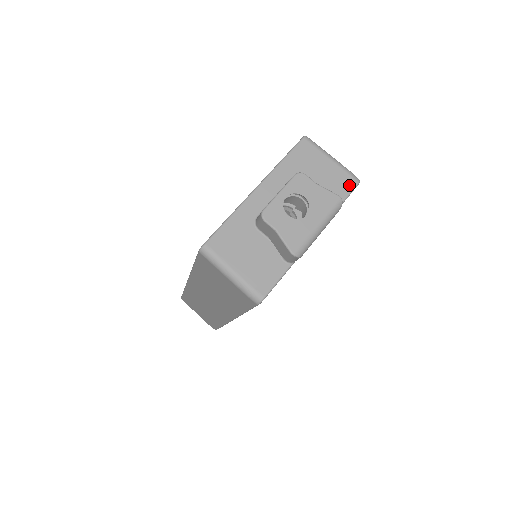
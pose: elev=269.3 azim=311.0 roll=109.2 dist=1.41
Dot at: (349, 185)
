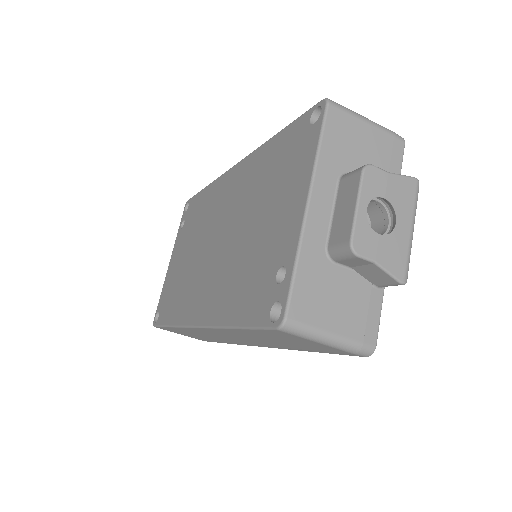
Dot at: (398, 150)
